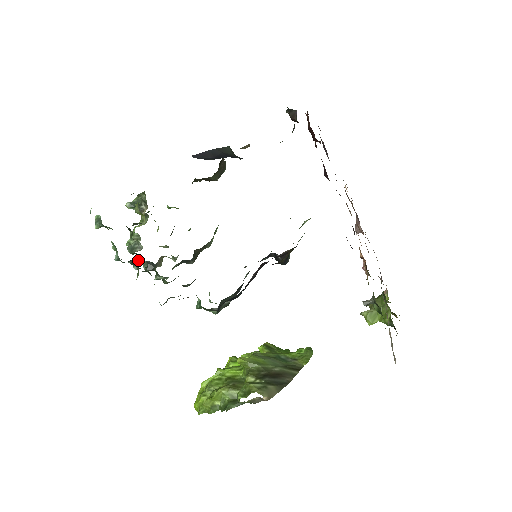
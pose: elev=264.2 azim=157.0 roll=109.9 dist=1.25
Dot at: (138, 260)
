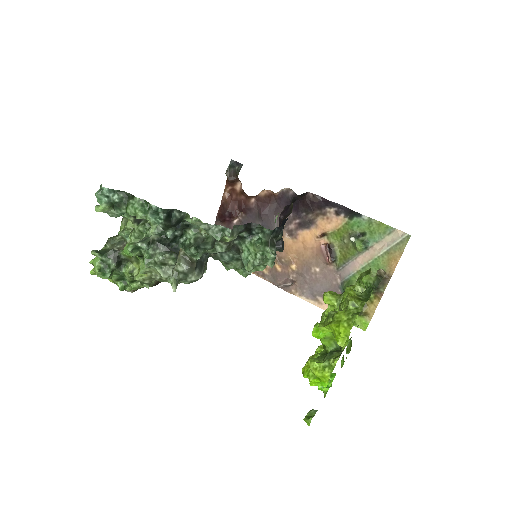
Dot at: (170, 225)
